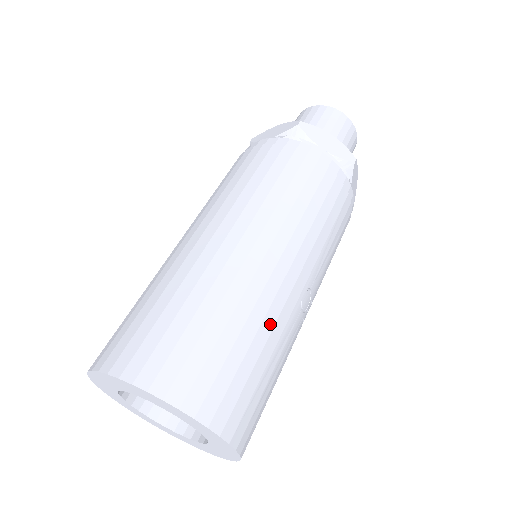
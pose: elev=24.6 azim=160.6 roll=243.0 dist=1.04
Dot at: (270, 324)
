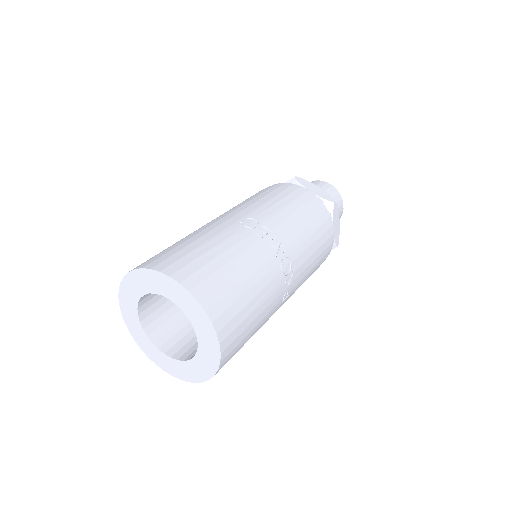
Dot at: (205, 232)
